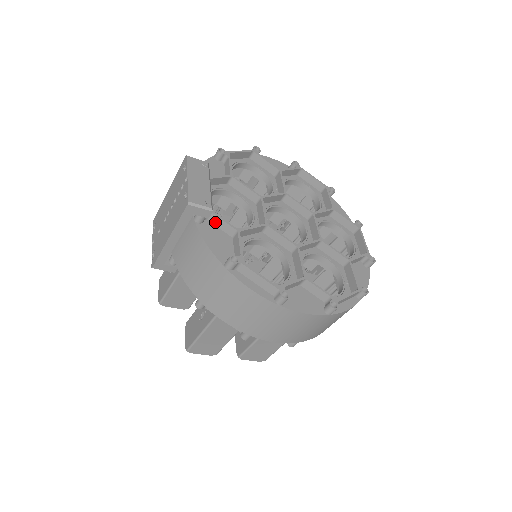
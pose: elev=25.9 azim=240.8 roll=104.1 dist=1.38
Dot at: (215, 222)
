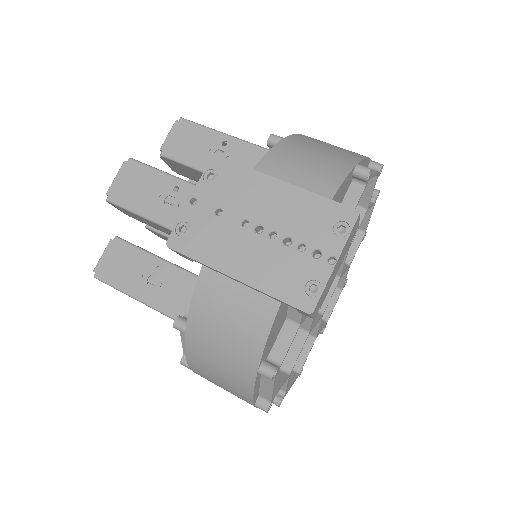
Dot at: occluded
